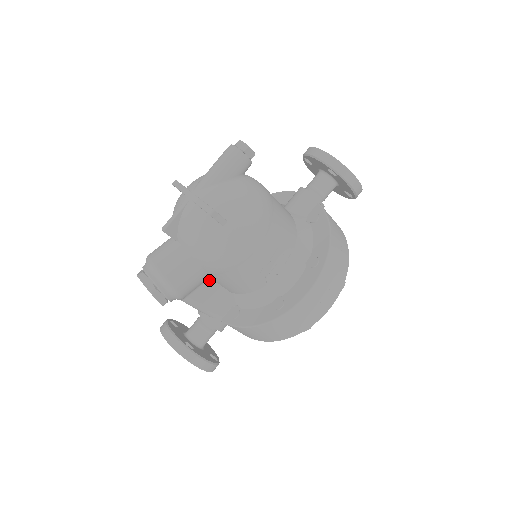
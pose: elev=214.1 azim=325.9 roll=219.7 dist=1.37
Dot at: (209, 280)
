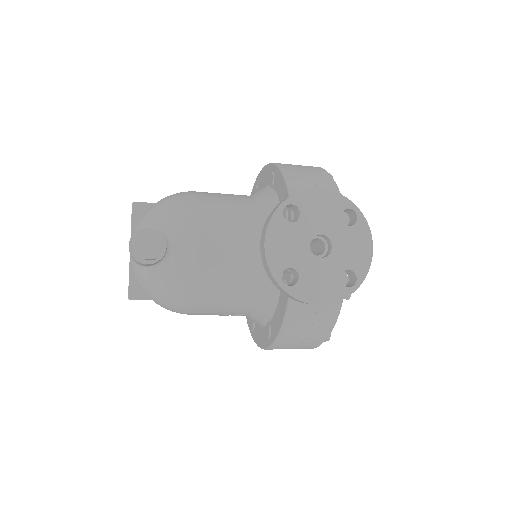
Dot at: occluded
